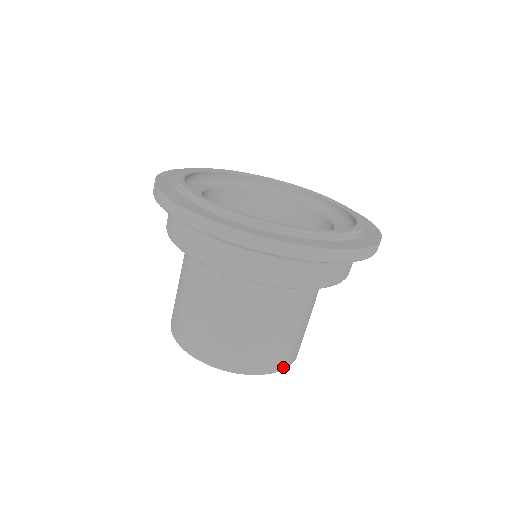
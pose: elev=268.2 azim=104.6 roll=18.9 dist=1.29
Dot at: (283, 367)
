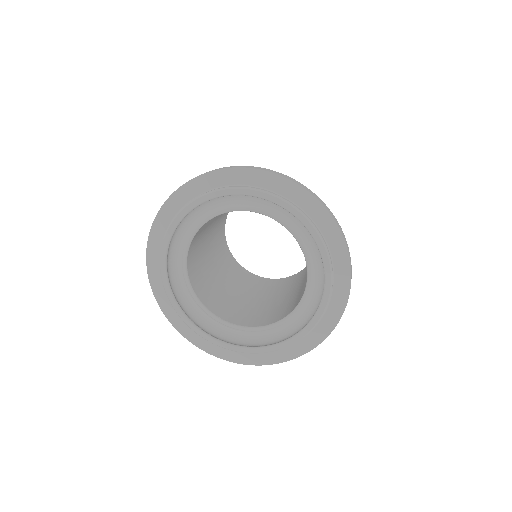
Dot at: occluded
